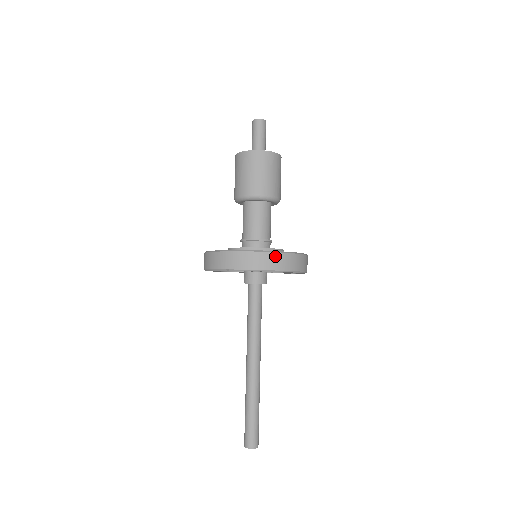
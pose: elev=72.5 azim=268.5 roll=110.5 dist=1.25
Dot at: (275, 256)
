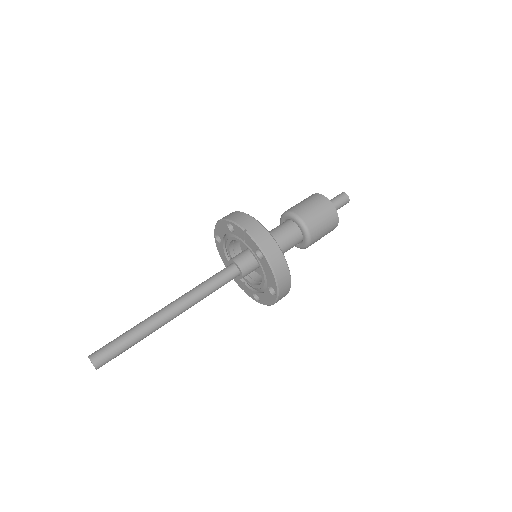
Dot at: (282, 260)
